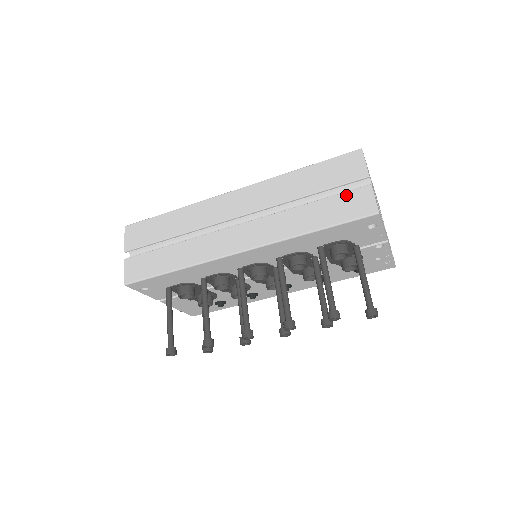
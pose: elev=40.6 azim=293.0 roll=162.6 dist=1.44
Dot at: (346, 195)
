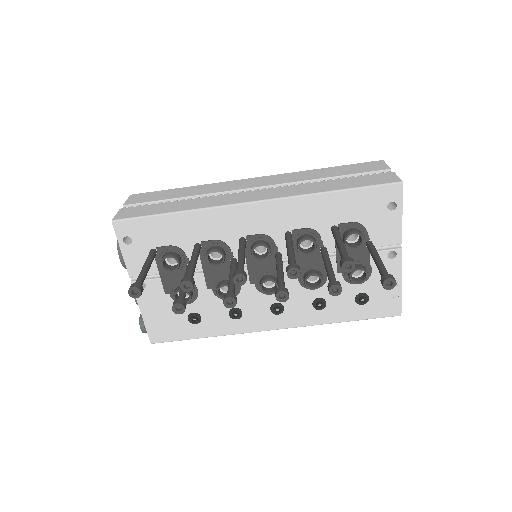
Dot at: (369, 176)
